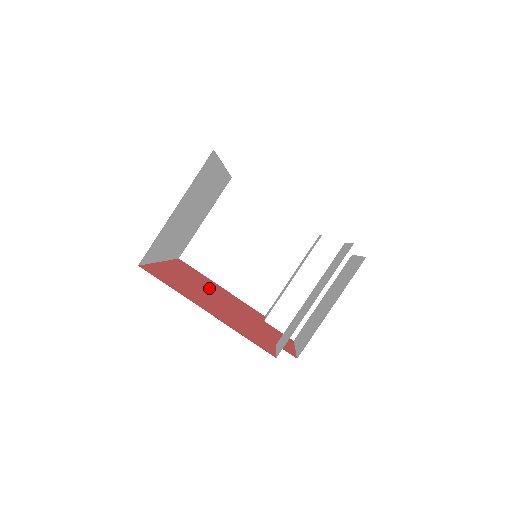
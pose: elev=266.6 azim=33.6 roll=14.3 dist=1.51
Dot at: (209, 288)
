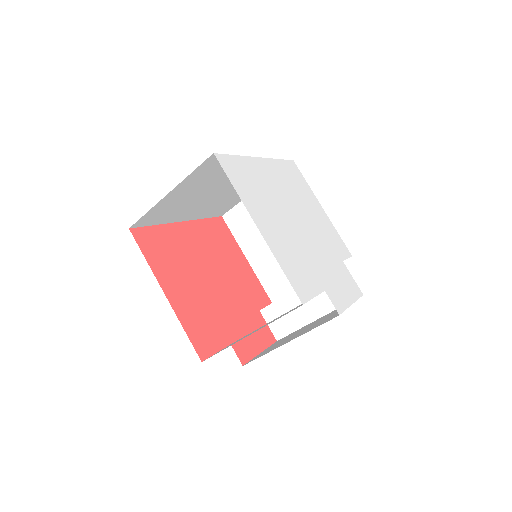
Dot at: (218, 260)
